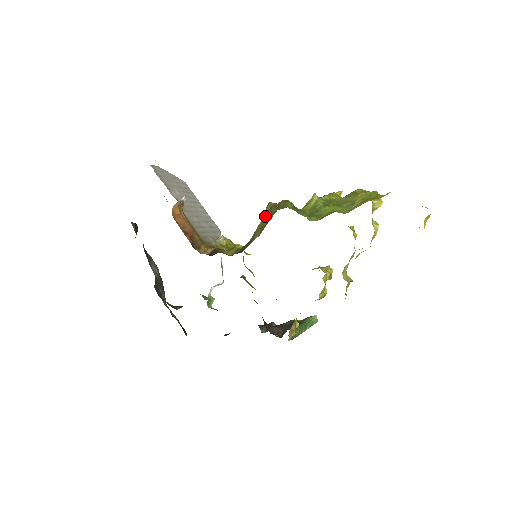
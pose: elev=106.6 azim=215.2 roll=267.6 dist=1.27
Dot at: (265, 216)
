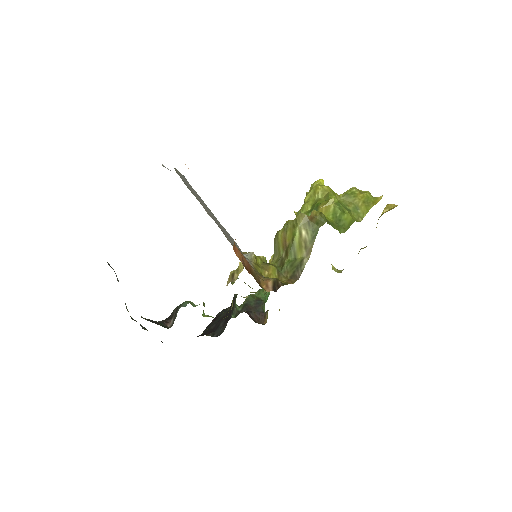
Dot at: (302, 231)
